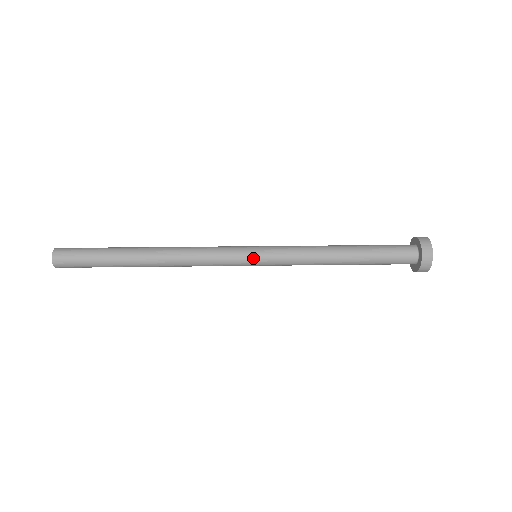
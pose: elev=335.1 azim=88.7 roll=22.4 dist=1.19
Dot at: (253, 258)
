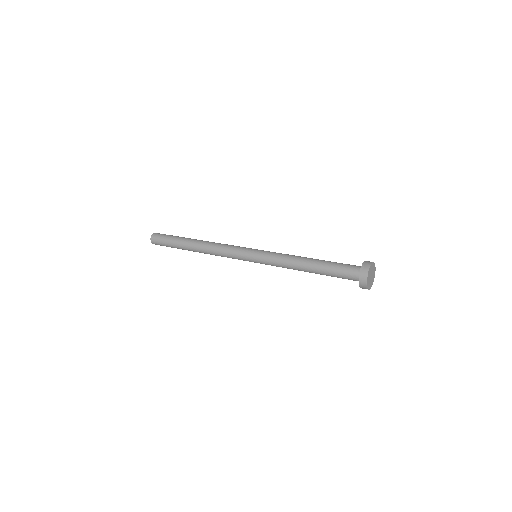
Dot at: (251, 259)
